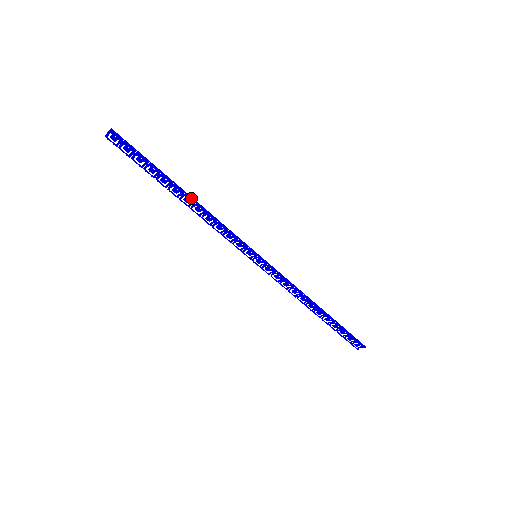
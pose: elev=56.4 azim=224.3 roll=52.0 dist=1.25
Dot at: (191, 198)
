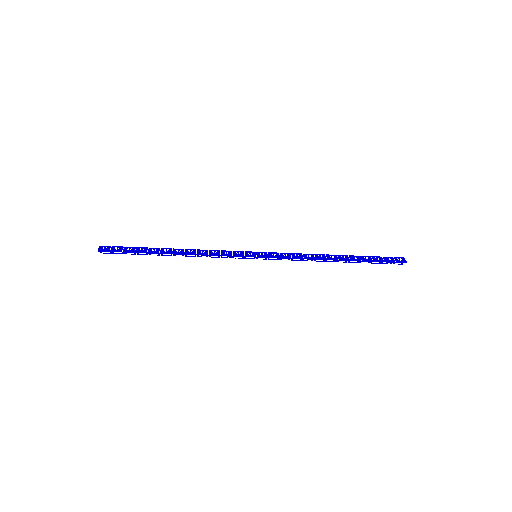
Dot at: (178, 254)
